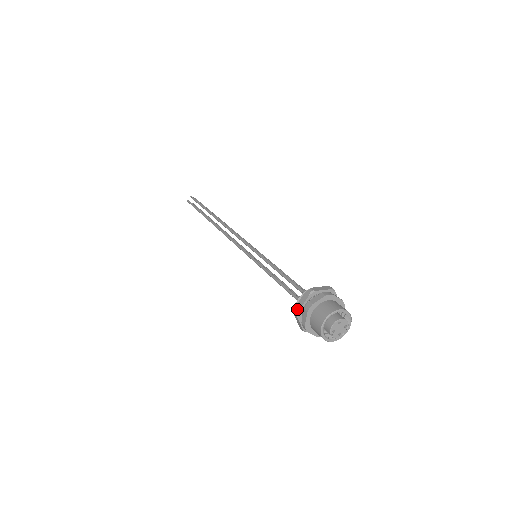
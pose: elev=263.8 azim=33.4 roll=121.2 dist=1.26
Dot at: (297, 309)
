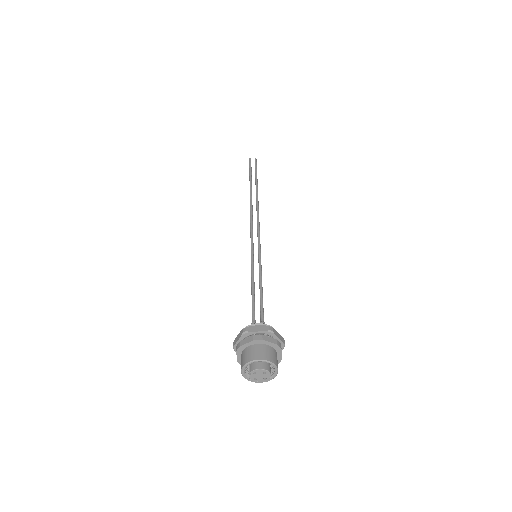
Dot at: (248, 330)
